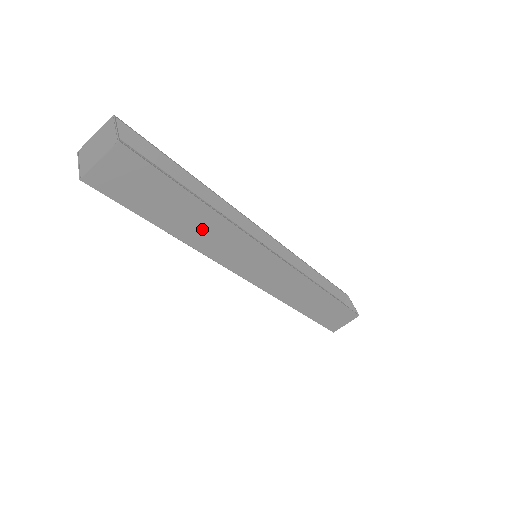
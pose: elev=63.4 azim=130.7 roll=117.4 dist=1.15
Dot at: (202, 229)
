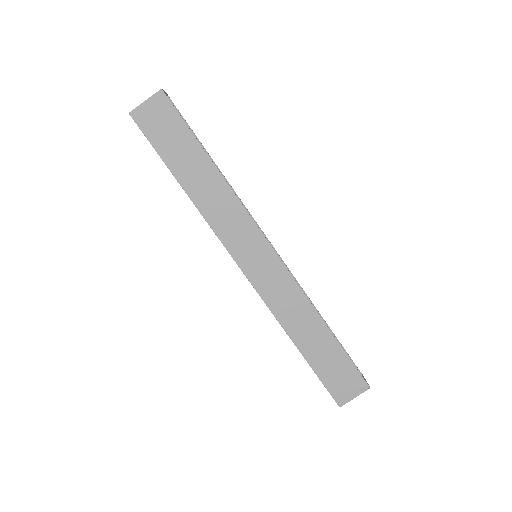
Dot at: (207, 190)
